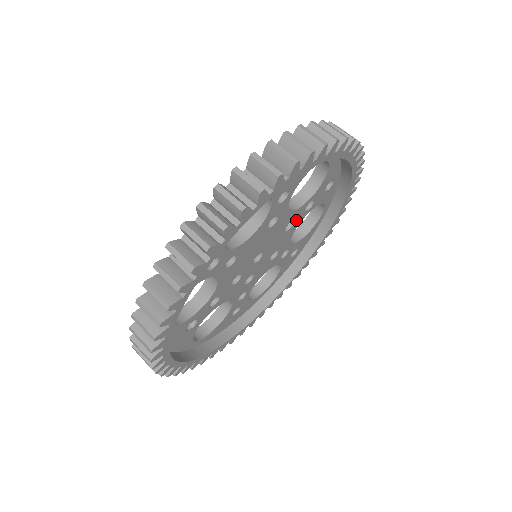
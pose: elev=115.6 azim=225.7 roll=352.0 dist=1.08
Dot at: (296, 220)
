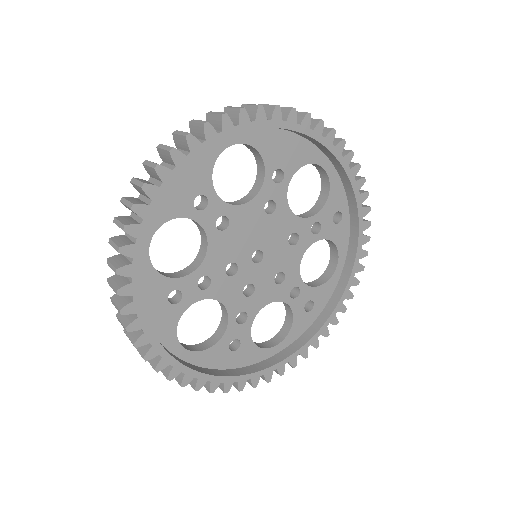
Dot at: (301, 238)
